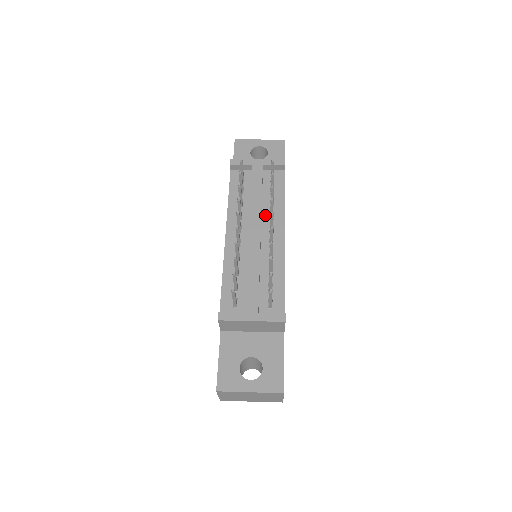
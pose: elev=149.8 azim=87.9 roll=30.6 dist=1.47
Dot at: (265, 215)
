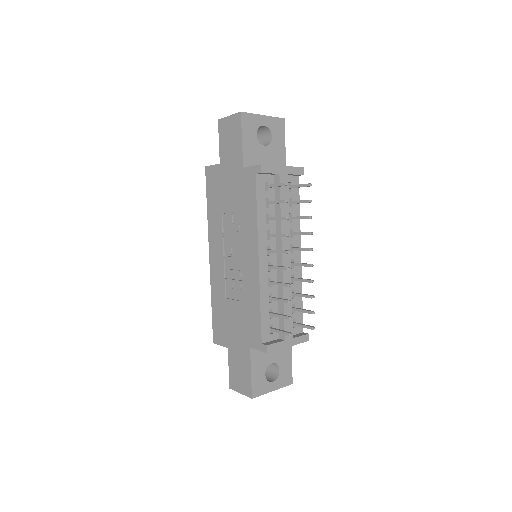
Dot at: occluded
